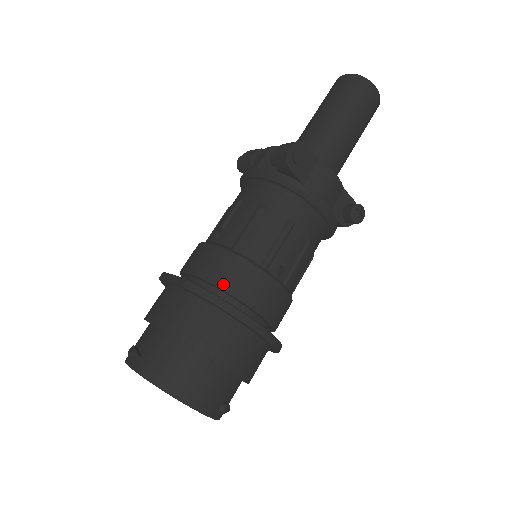
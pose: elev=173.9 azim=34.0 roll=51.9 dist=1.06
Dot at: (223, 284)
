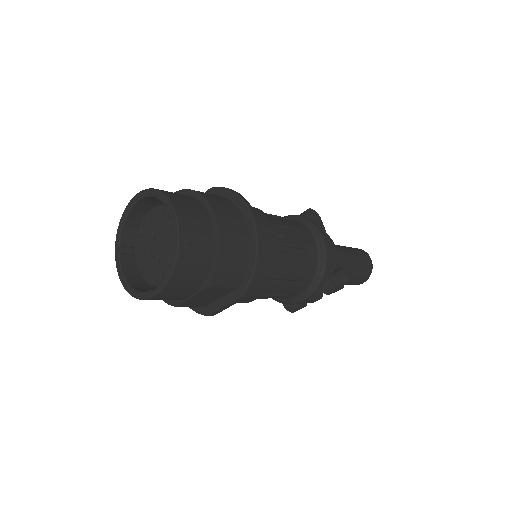
Dot at: occluded
